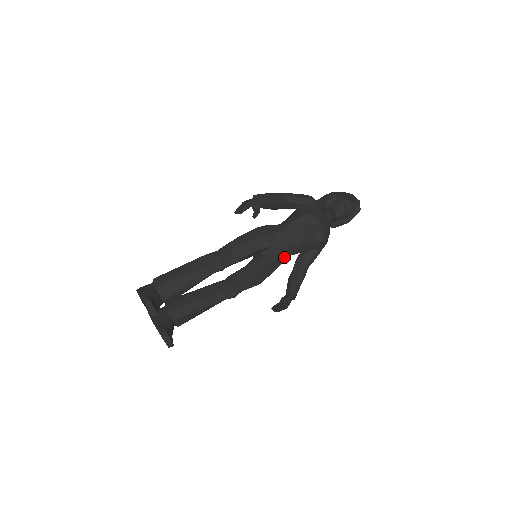
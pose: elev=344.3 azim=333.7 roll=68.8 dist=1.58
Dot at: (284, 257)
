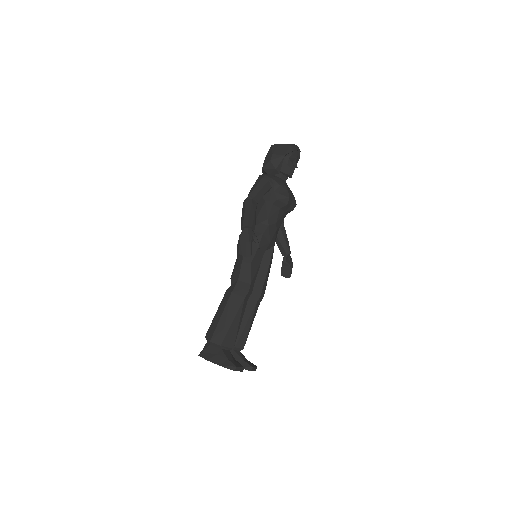
Dot at: (275, 240)
